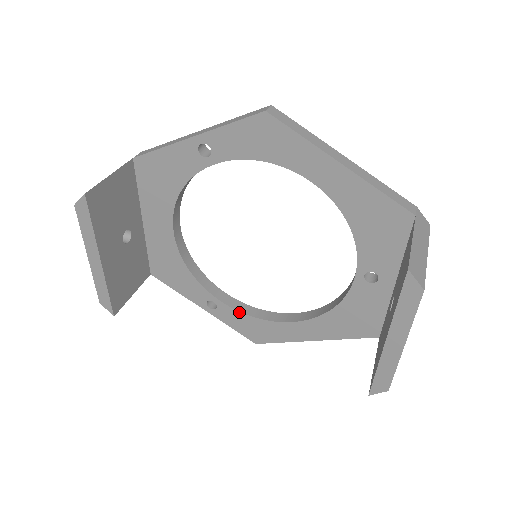
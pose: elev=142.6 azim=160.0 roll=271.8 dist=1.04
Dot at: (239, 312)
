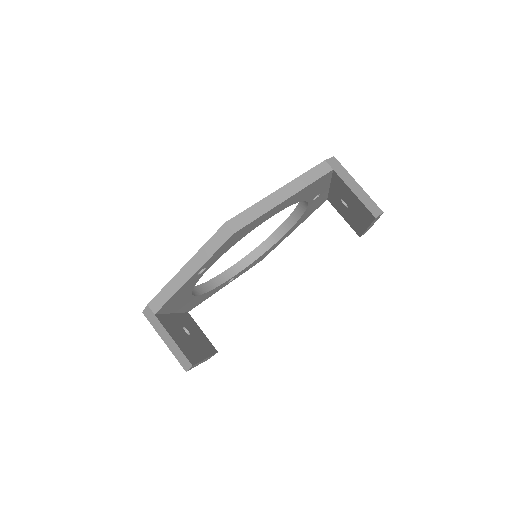
Dot at: (248, 266)
